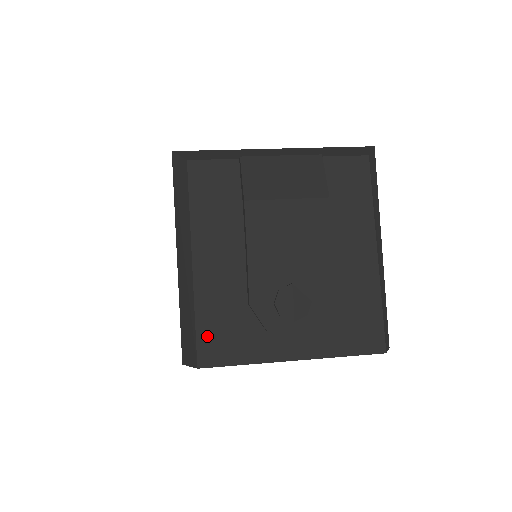
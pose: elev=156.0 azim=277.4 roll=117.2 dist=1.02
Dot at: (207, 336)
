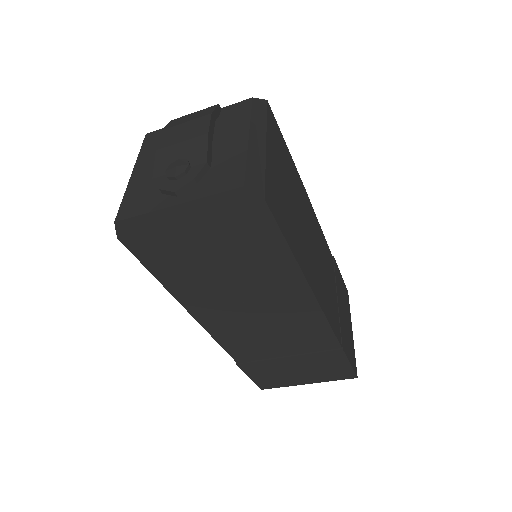
Dot at: (126, 205)
